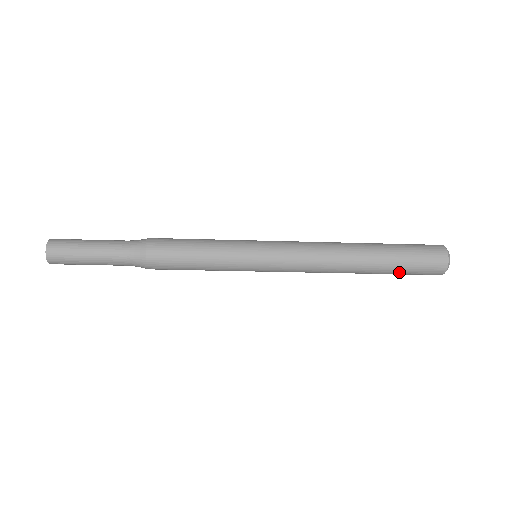
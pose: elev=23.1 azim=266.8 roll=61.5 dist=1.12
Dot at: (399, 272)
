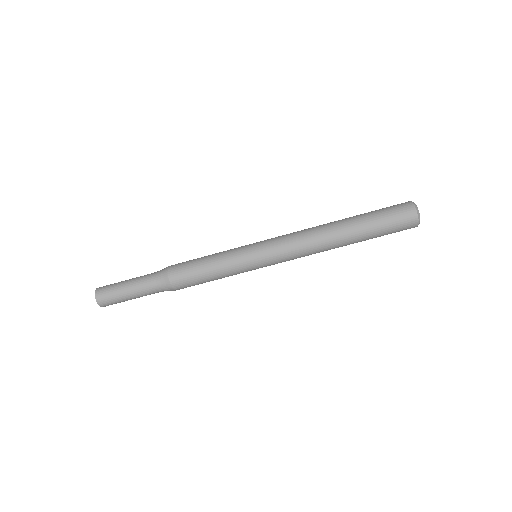
Dot at: (374, 217)
